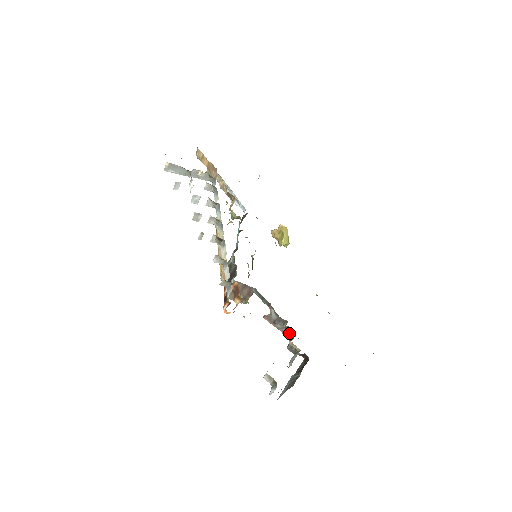
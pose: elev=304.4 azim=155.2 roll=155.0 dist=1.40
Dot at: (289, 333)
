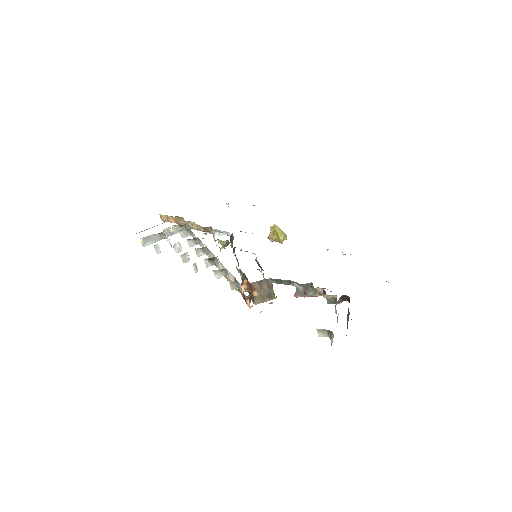
Dot at: (319, 290)
